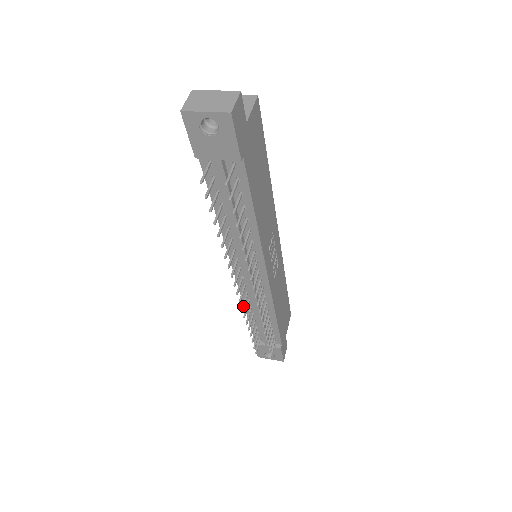
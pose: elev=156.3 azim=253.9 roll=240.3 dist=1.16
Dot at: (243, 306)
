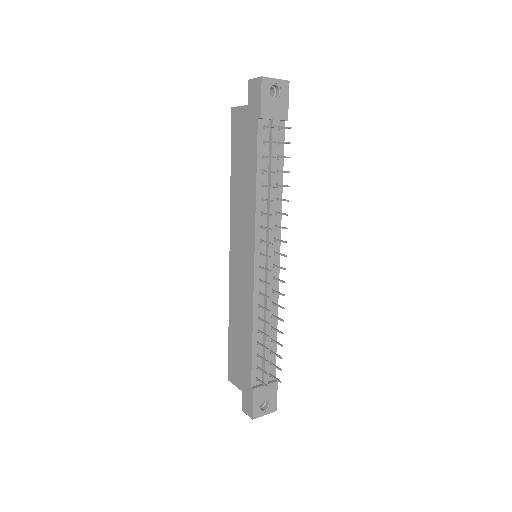
Dot at: (268, 296)
